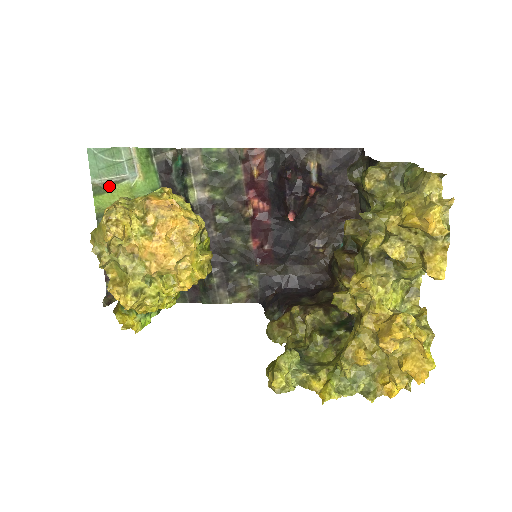
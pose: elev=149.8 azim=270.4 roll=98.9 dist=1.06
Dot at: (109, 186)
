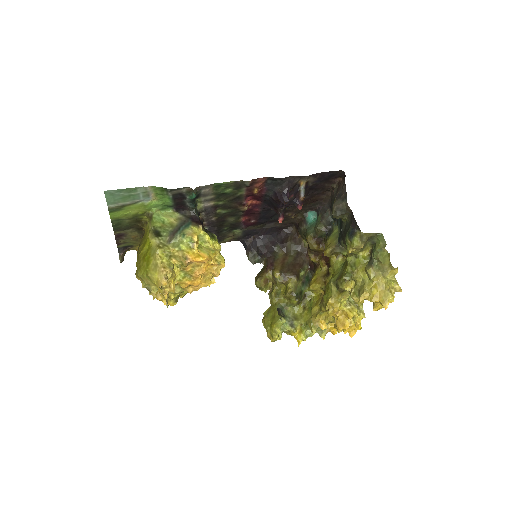
Dot at: (124, 207)
